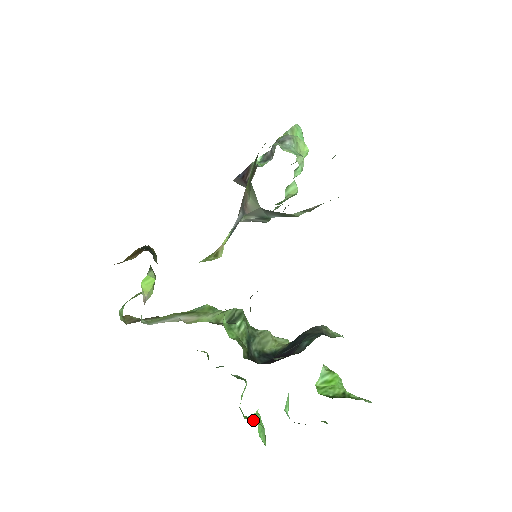
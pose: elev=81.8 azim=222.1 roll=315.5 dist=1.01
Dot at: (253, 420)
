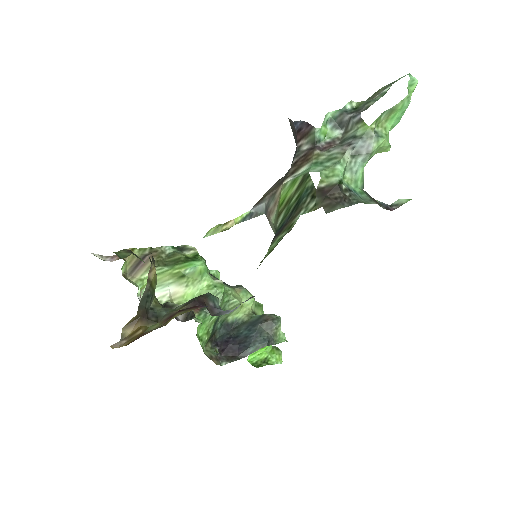
Dot at: occluded
